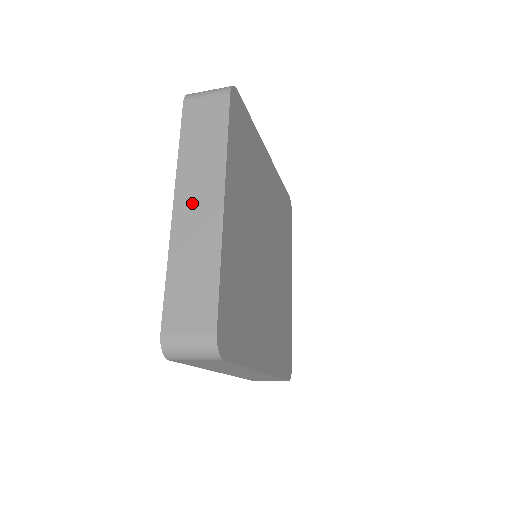
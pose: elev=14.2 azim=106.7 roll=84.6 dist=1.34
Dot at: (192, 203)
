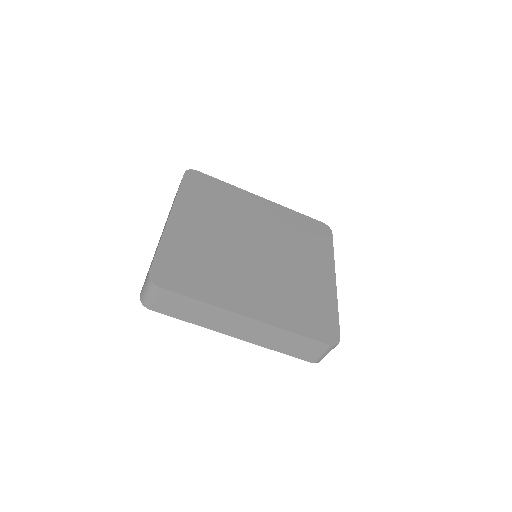
Dot at: occluded
